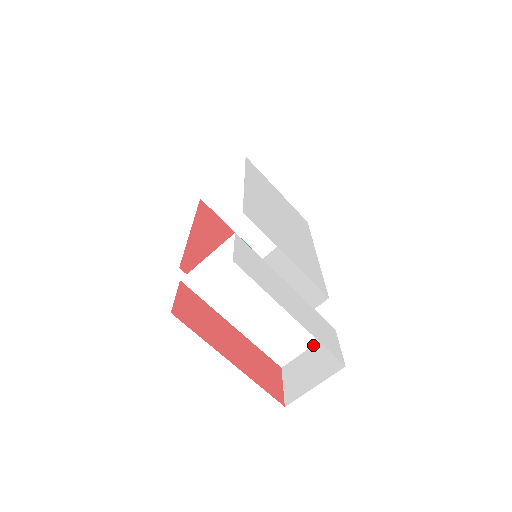
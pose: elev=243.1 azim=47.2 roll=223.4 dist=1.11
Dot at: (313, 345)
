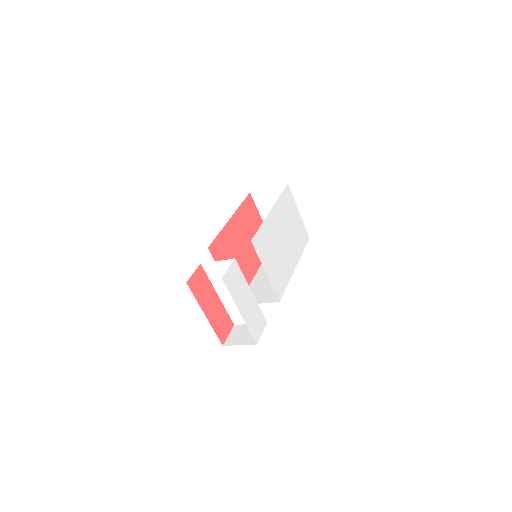
Dot at: occluded
